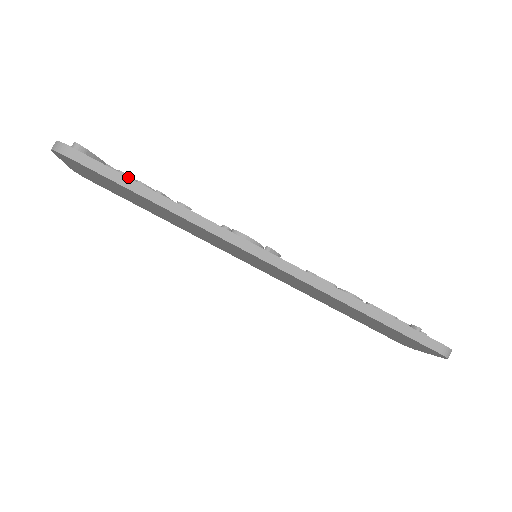
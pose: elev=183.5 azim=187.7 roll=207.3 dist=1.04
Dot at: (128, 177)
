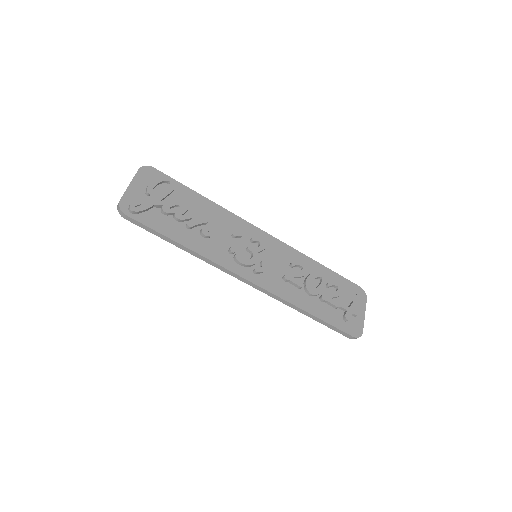
Dot at: (164, 236)
